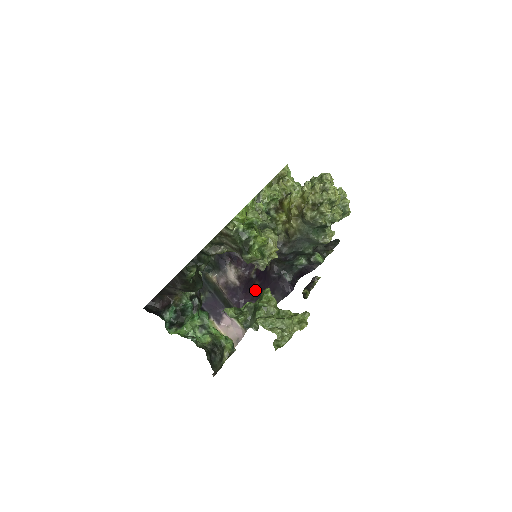
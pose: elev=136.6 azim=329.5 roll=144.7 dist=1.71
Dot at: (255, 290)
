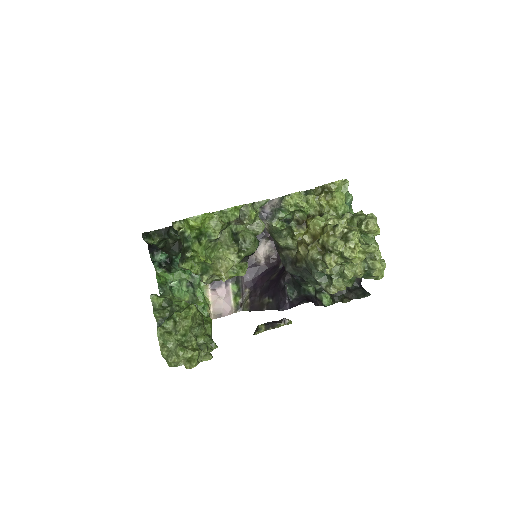
Dot at: (268, 281)
